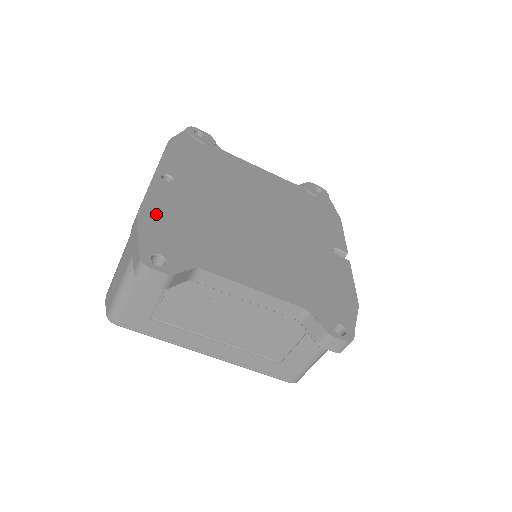
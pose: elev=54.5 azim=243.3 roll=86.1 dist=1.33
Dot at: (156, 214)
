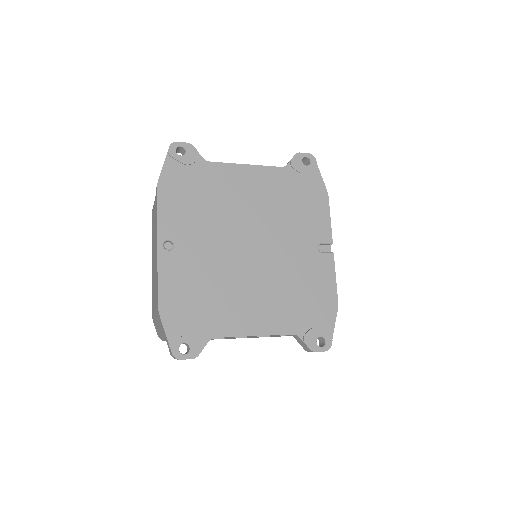
Dot at: (171, 299)
